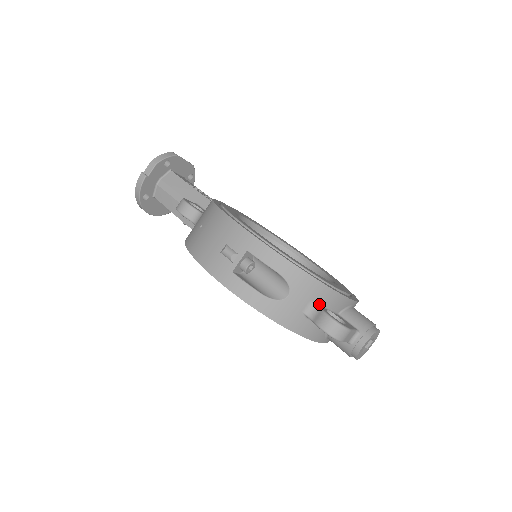
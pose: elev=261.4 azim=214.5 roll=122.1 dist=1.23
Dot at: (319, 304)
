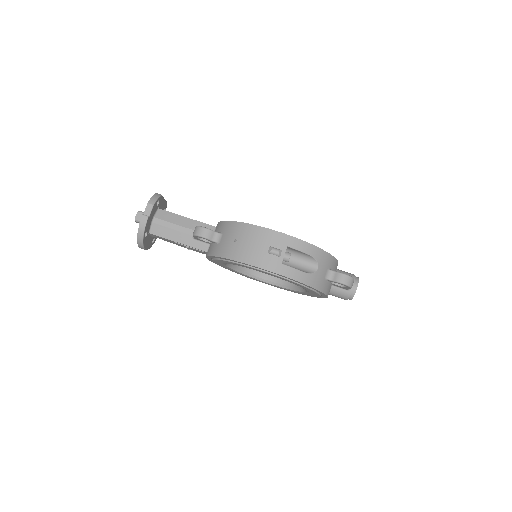
Dot at: (331, 270)
